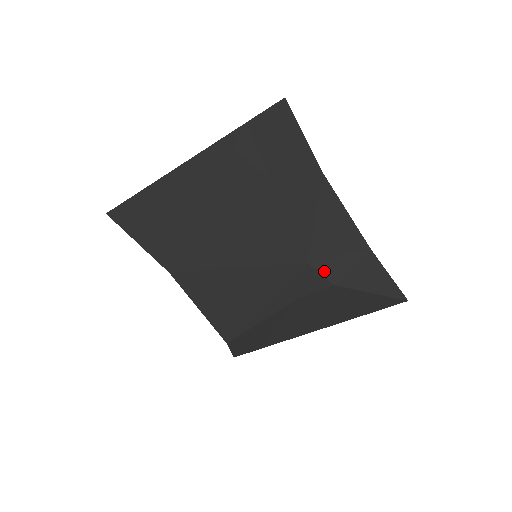
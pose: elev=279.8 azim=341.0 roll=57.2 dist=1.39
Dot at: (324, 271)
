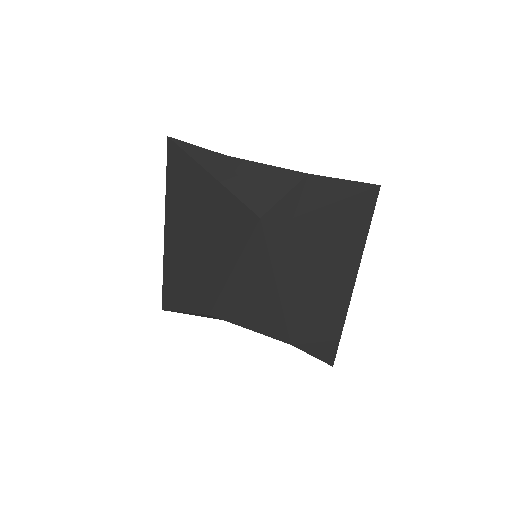
Dot at: (278, 214)
